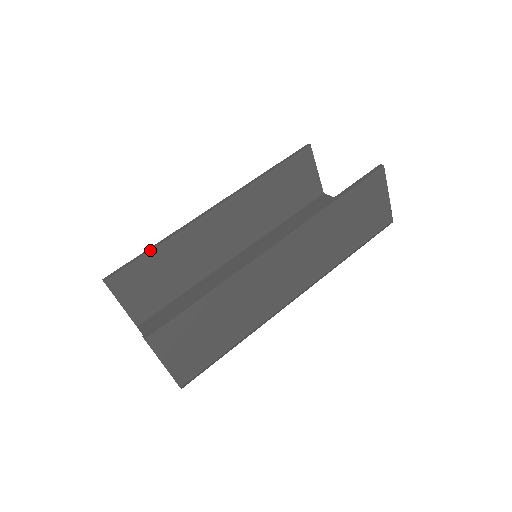
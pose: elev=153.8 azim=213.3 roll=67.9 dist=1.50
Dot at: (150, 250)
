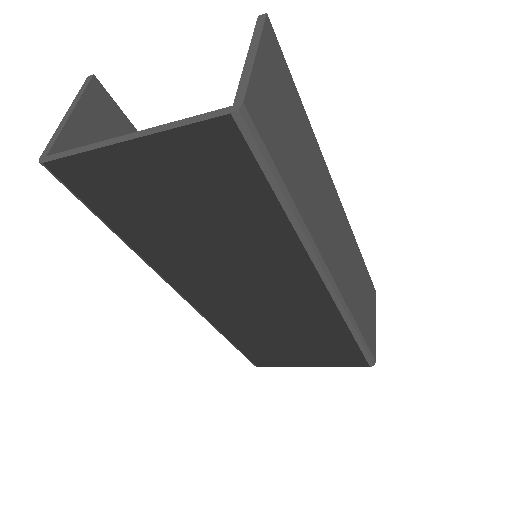
Dot at: occluded
